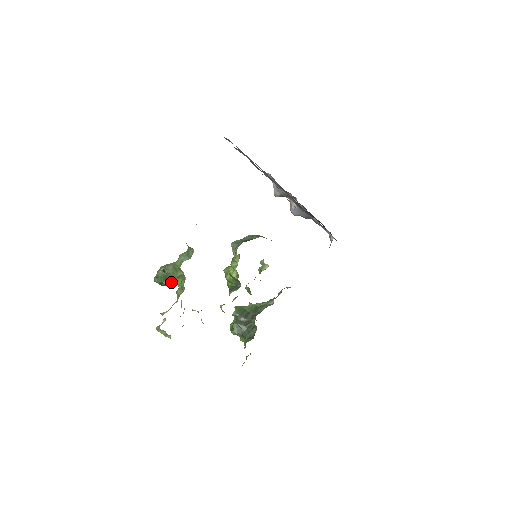
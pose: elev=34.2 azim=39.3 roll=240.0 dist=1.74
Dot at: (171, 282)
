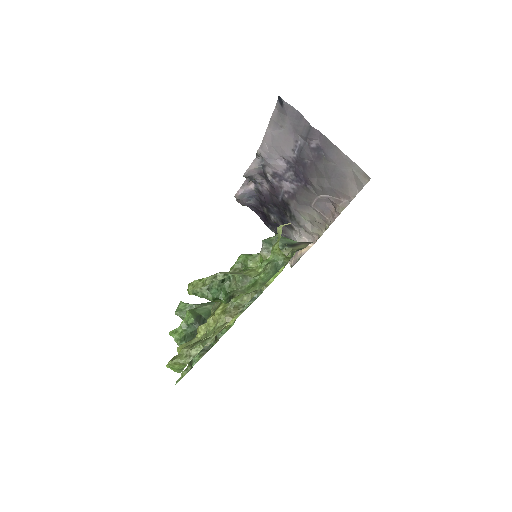
Dot at: (231, 298)
